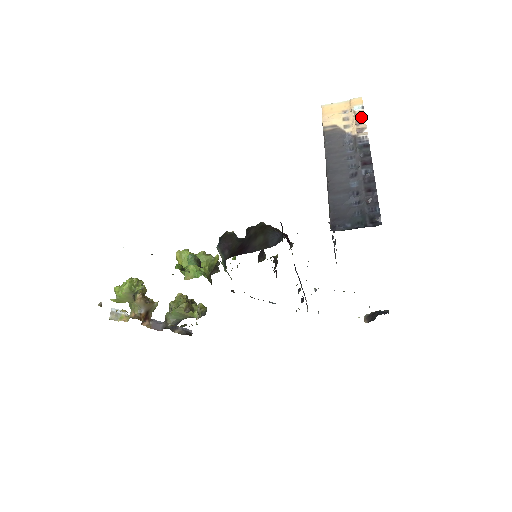
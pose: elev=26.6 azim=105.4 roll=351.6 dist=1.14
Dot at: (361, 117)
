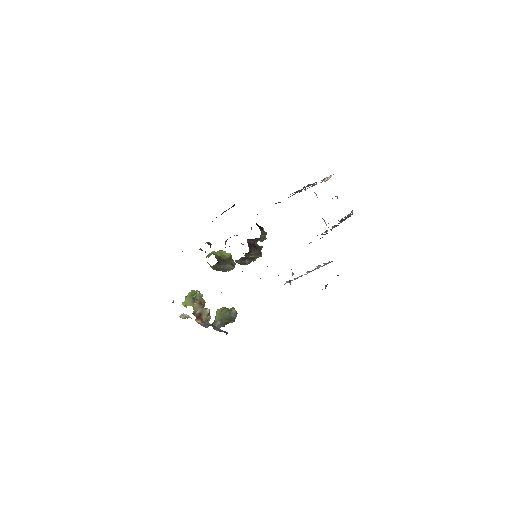
Dot at: (329, 176)
